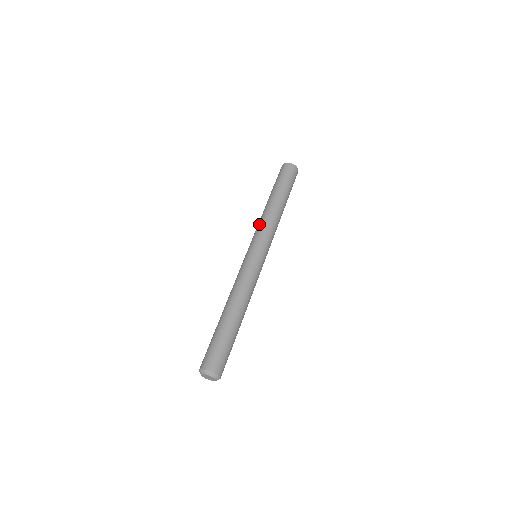
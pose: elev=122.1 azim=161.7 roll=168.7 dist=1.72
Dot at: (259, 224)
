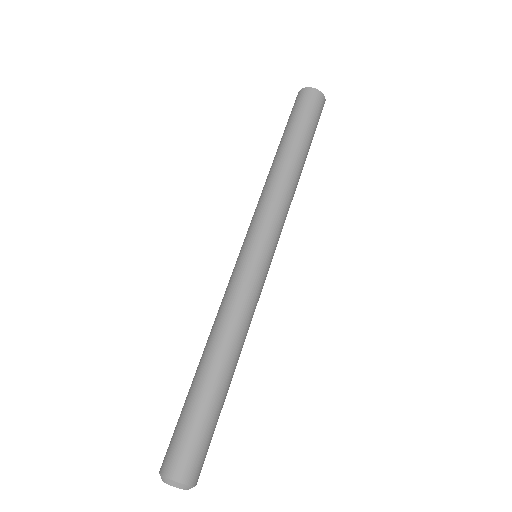
Dot at: (261, 199)
